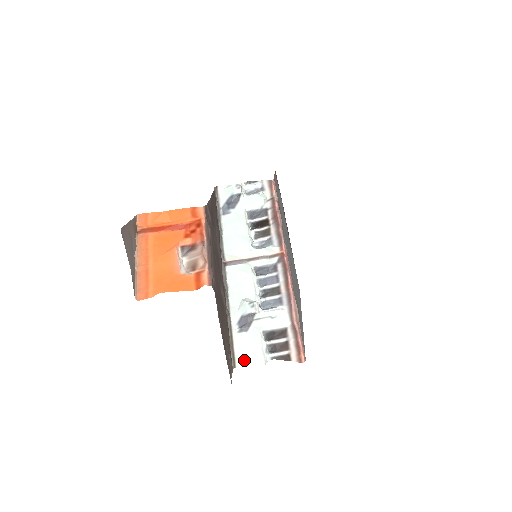
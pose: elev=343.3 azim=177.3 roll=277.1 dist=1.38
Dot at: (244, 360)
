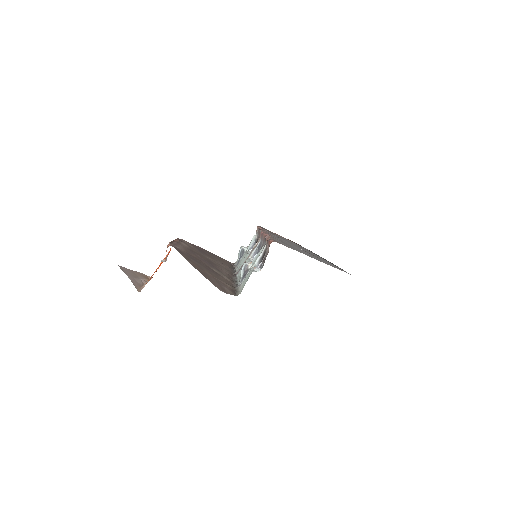
Dot at: (243, 287)
